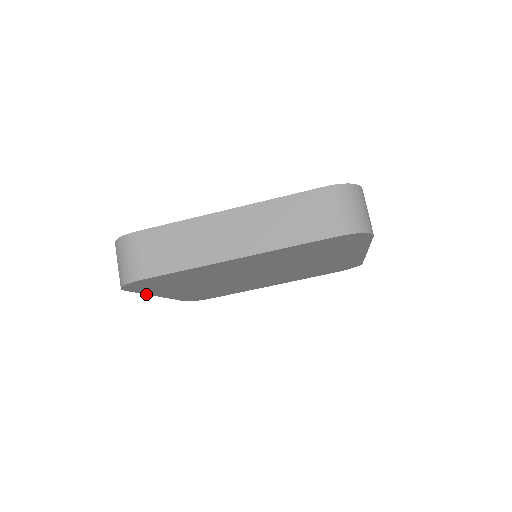
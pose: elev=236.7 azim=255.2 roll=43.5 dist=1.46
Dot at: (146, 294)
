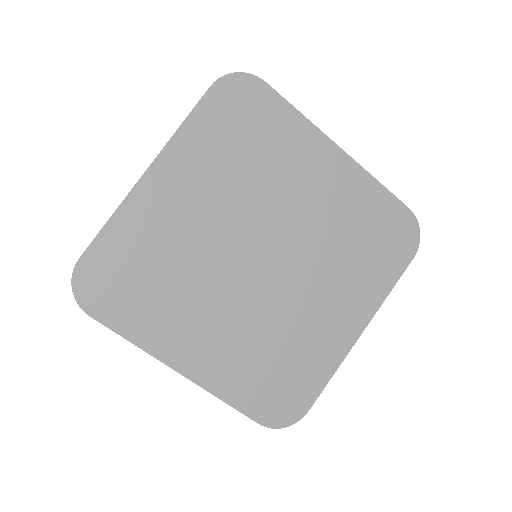
Dot at: occluded
